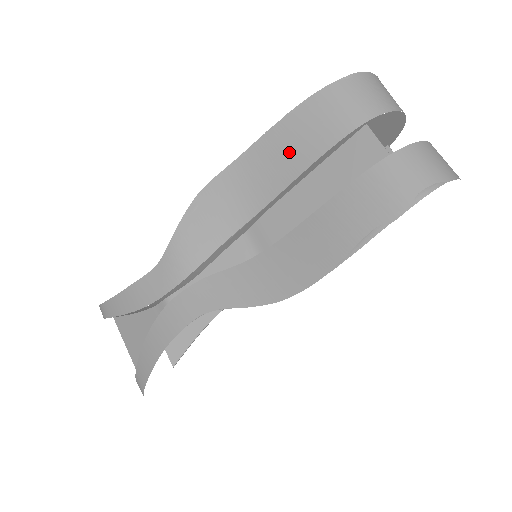
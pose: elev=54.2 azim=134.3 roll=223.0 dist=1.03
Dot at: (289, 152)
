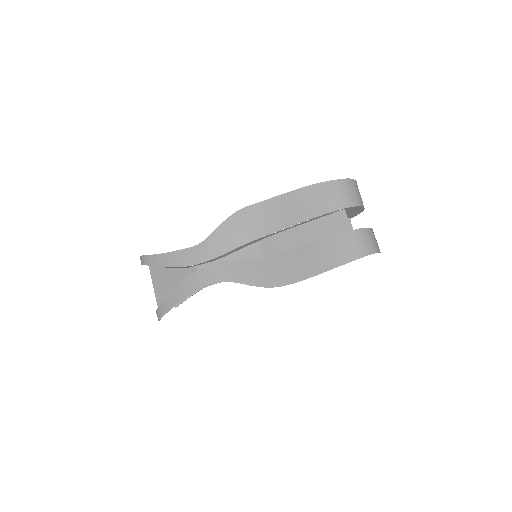
Dot at: (299, 208)
